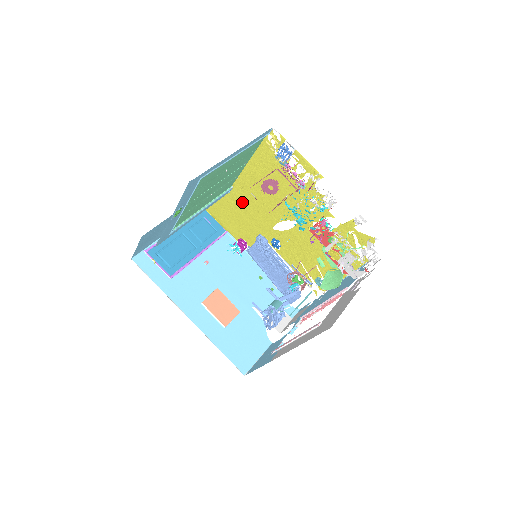
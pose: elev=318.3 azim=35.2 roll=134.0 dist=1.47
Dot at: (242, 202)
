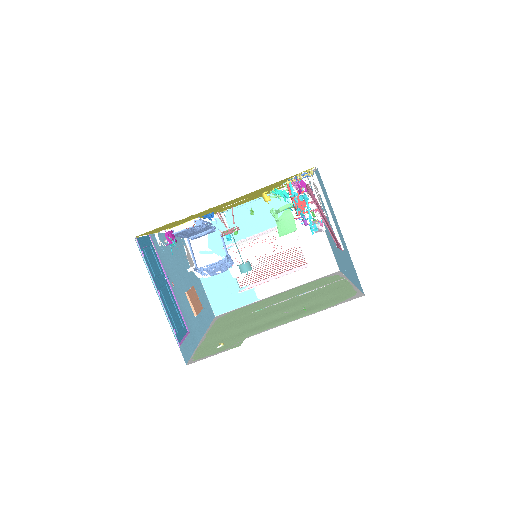
Dot at: occluded
